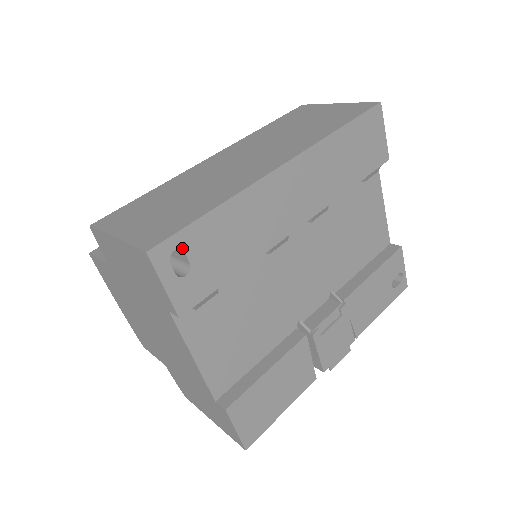
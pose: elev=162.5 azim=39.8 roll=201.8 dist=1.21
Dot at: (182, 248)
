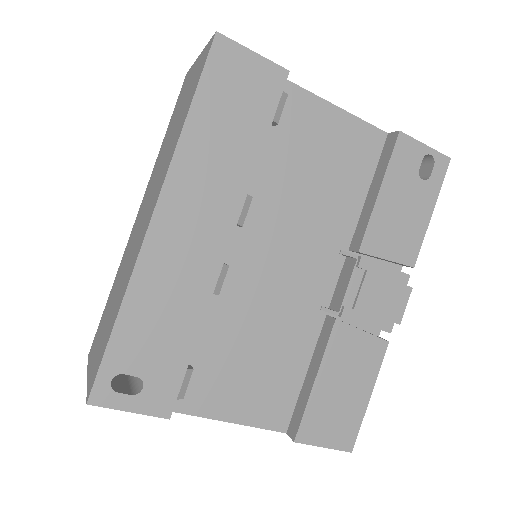
Dot at: (117, 373)
